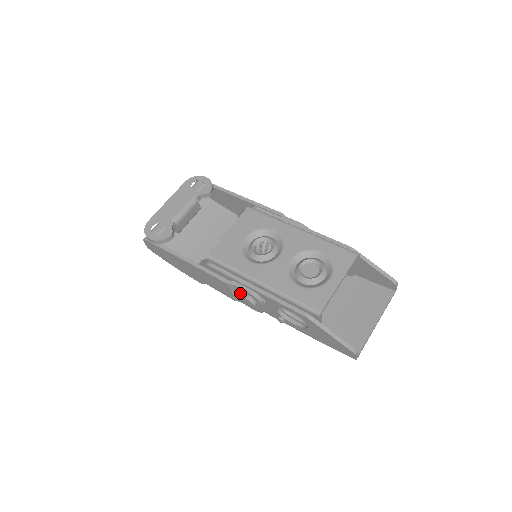
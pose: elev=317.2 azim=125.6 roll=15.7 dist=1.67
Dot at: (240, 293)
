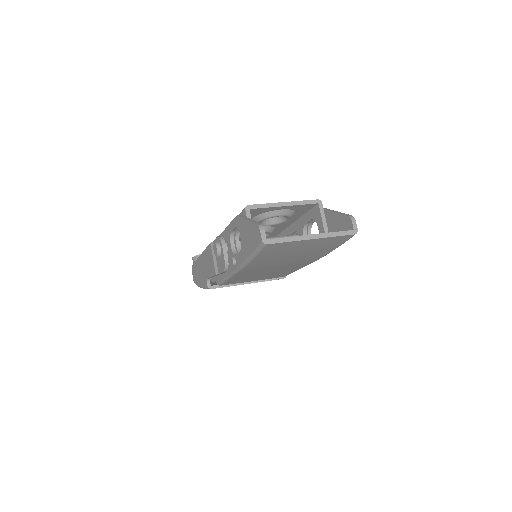
Dot at: occluded
